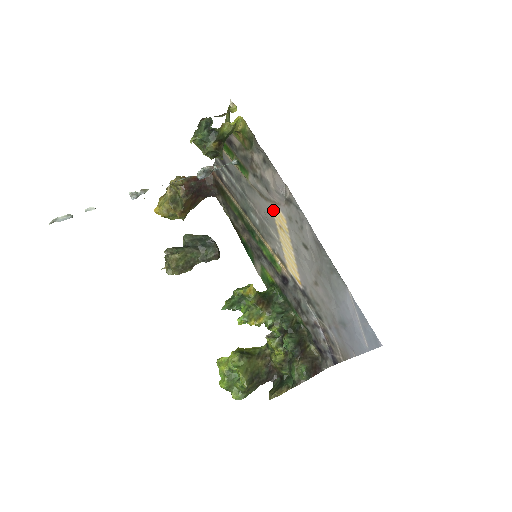
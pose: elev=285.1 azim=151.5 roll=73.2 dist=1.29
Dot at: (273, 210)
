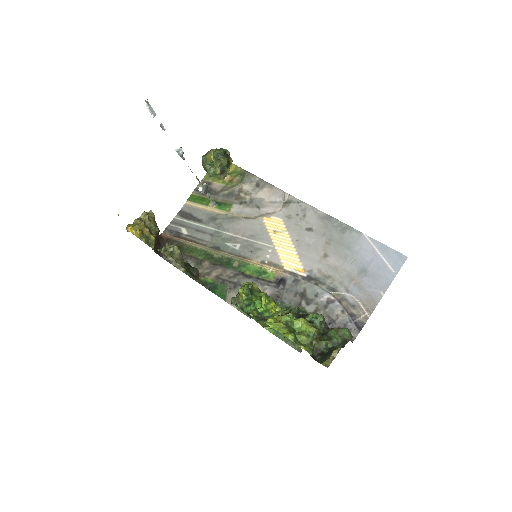
Dot at: (265, 222)
